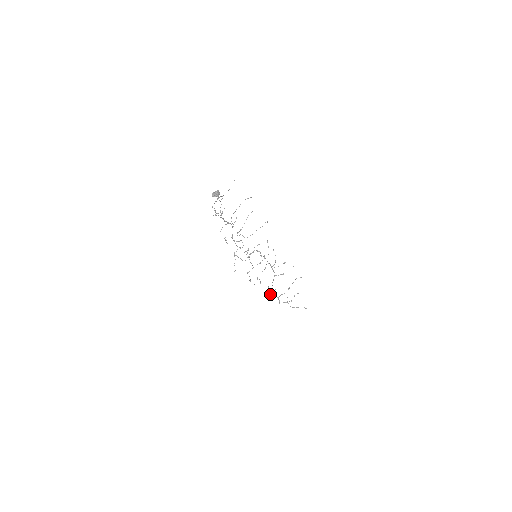
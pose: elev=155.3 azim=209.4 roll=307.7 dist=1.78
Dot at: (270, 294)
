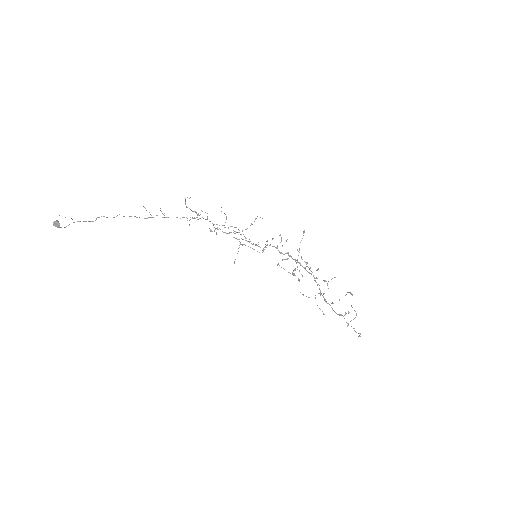
Dot at: occluded
